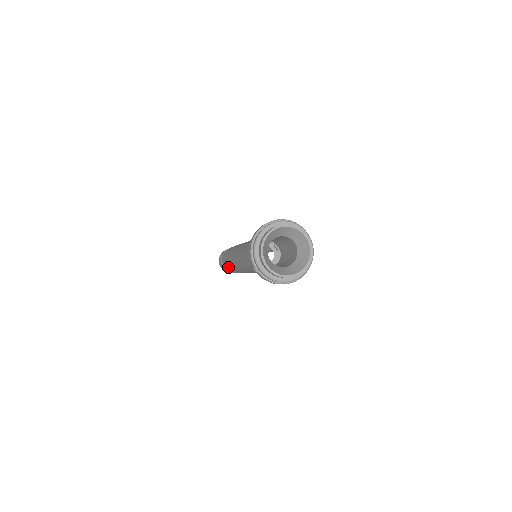
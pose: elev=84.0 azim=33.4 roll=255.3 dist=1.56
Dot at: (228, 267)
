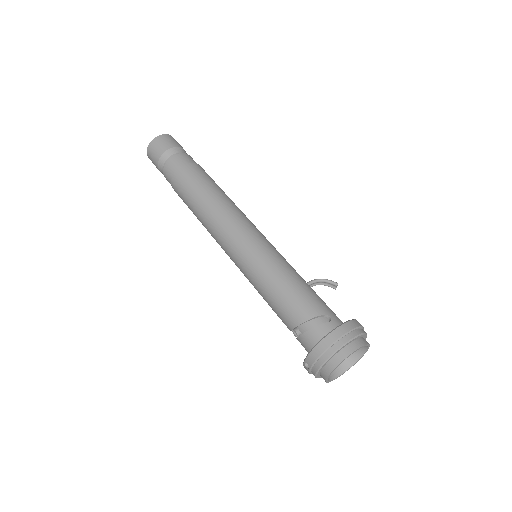
Dot at: (182, 198)
